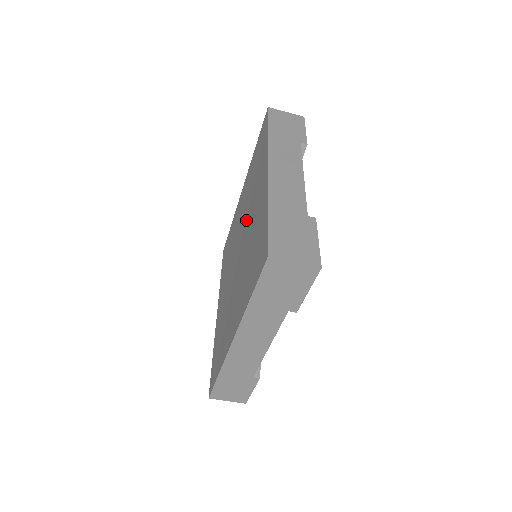
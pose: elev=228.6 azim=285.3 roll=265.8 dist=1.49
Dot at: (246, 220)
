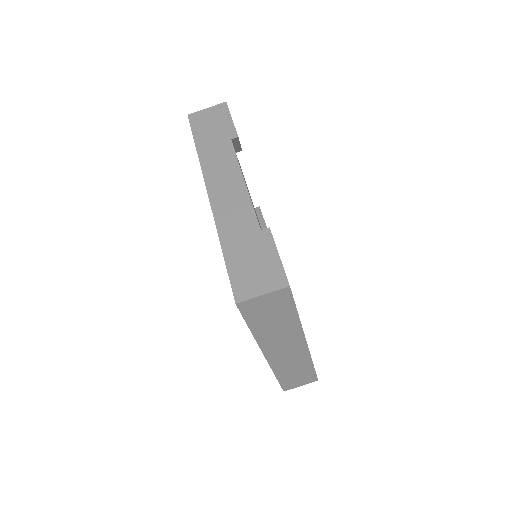
Dot at: occluded
